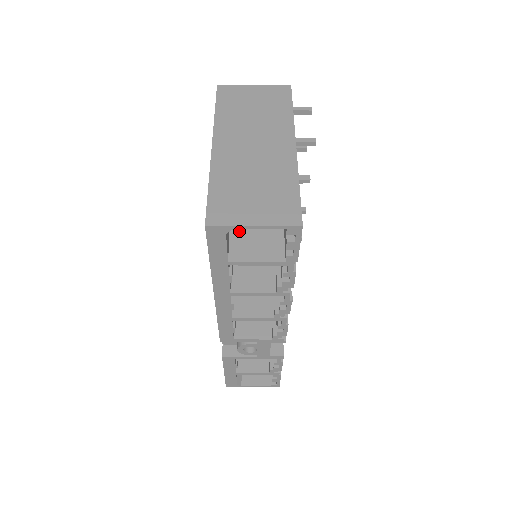
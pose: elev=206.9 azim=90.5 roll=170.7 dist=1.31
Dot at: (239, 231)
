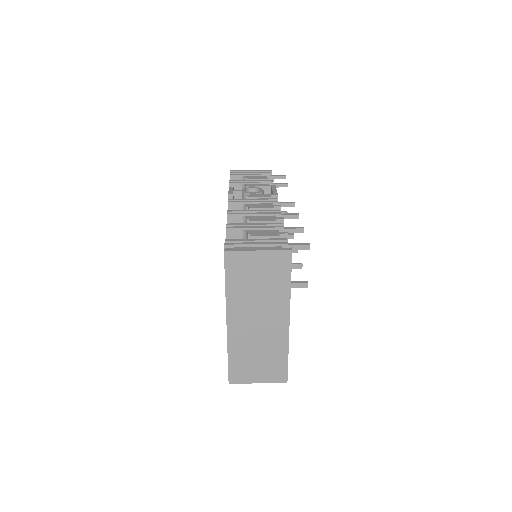
Dot at: occluded
